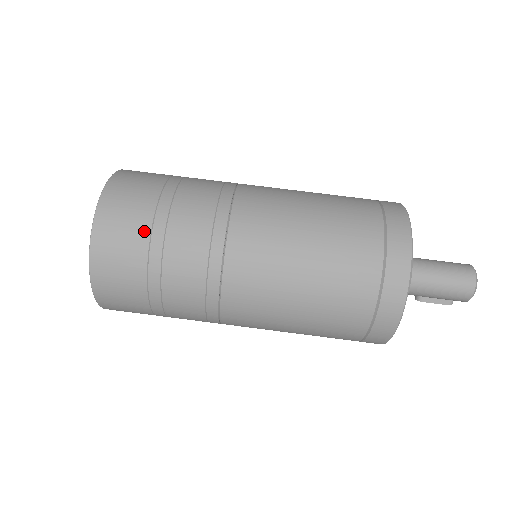
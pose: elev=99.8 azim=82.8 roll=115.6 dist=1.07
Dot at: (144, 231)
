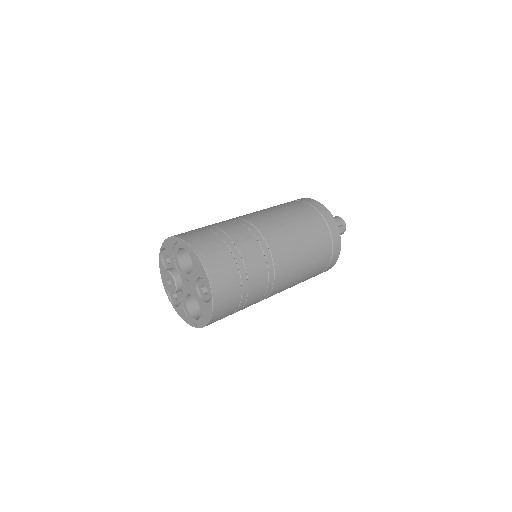
Dot at: occluded
